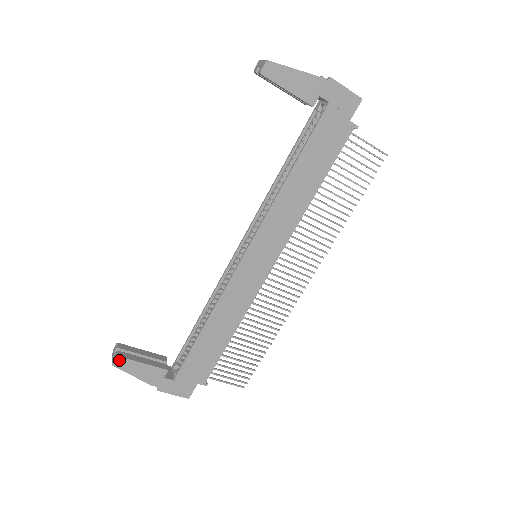
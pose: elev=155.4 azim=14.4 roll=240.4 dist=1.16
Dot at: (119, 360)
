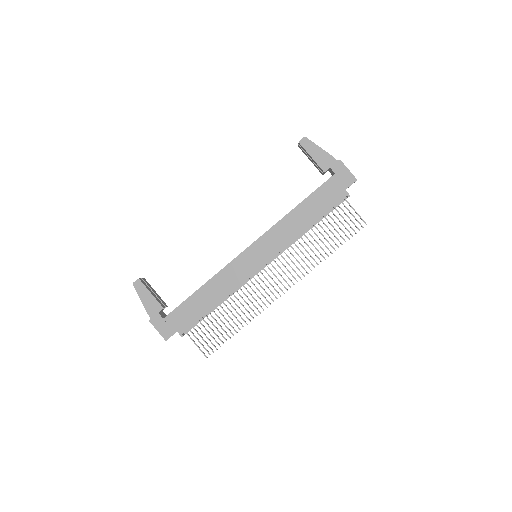
Dot at: (139, 282)
